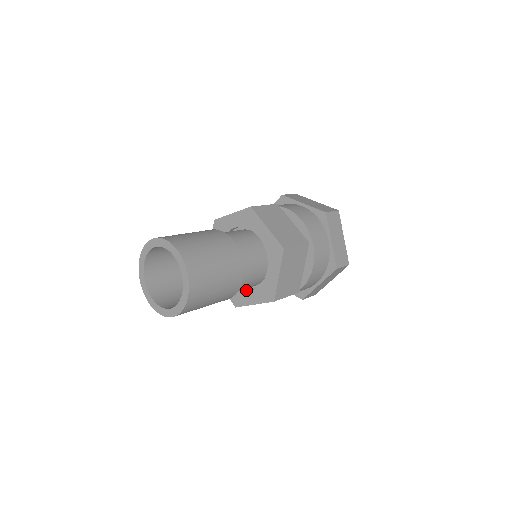
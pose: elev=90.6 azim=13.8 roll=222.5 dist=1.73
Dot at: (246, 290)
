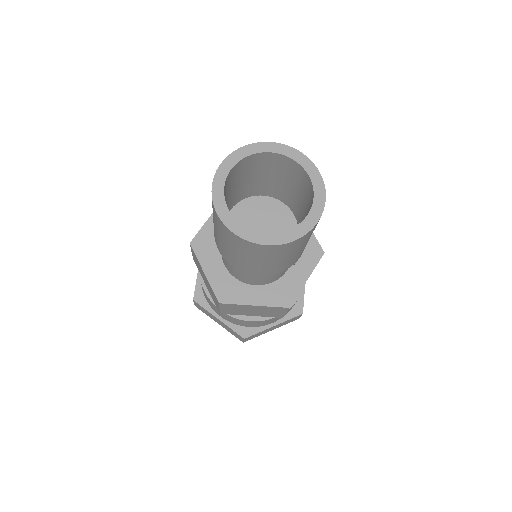
Dot at: (286, 276)
